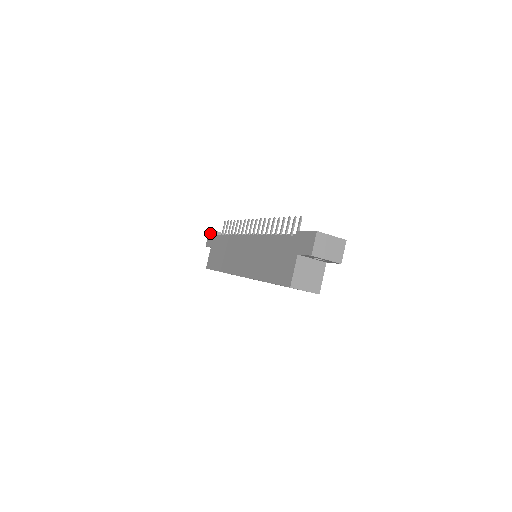
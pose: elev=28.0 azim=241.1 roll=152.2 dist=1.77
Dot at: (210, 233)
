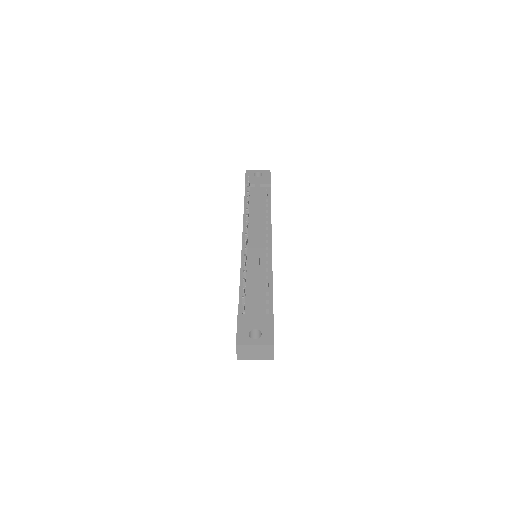
Dot at: (245, 174)
